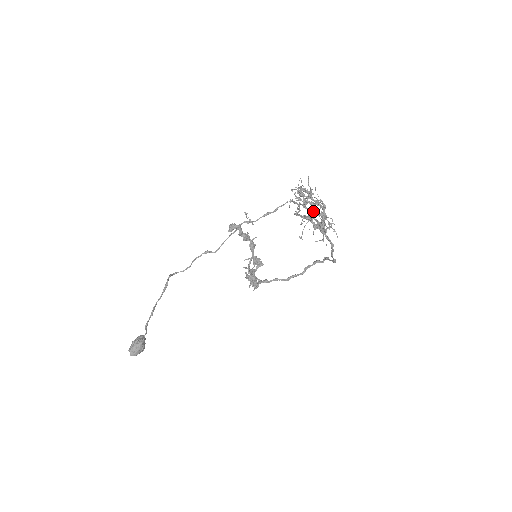
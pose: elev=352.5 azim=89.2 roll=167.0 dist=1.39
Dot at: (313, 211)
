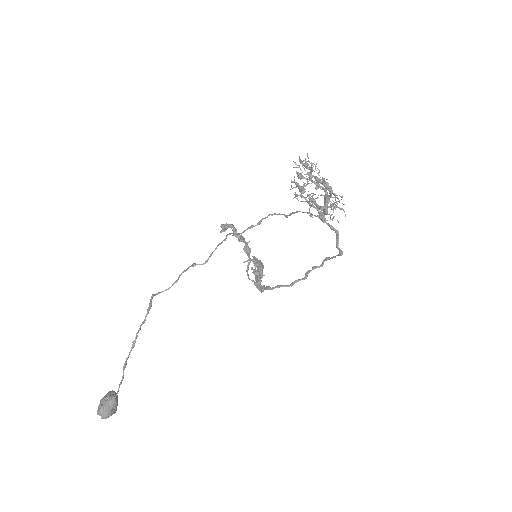
Dot at: (322, 181)
